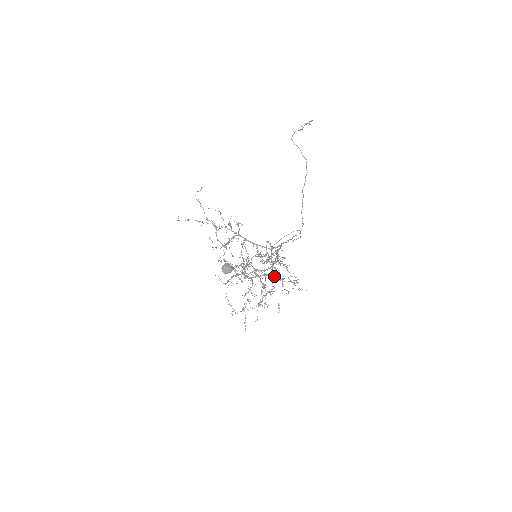
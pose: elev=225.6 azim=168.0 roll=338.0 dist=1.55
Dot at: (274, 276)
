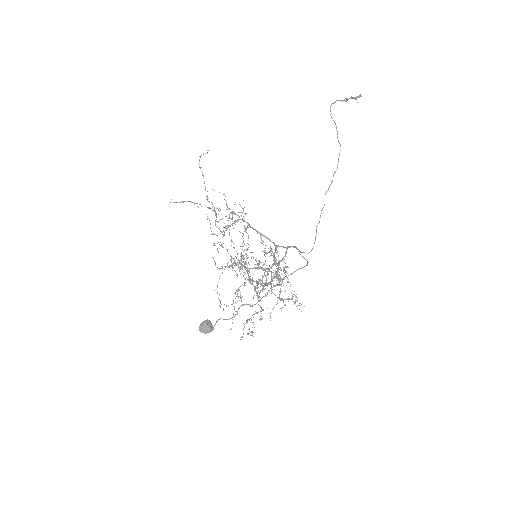
Dot at: occluded
